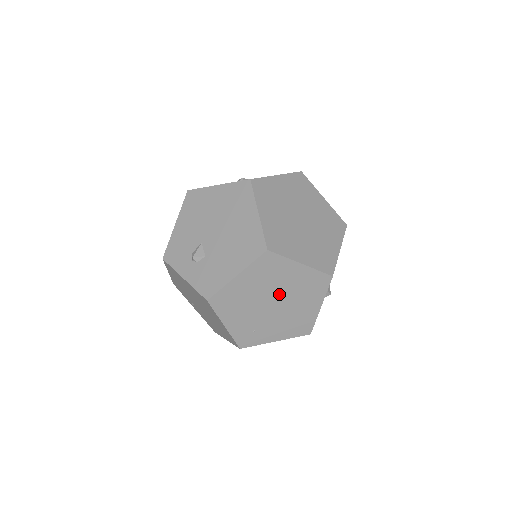
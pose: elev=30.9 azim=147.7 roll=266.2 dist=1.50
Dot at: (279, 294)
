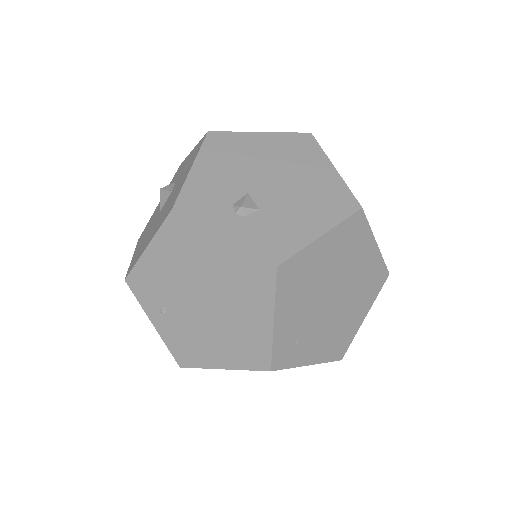
Dot at: (343, 284)
